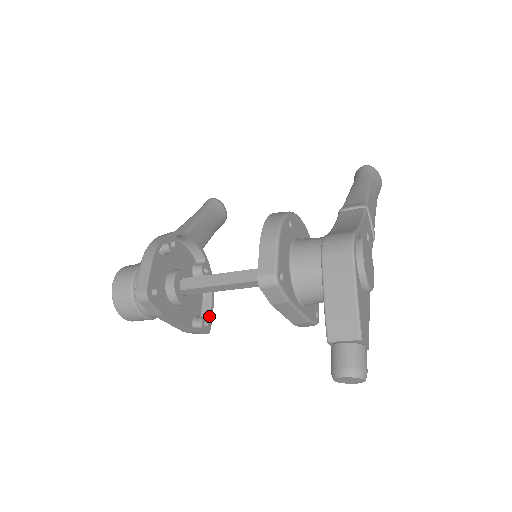
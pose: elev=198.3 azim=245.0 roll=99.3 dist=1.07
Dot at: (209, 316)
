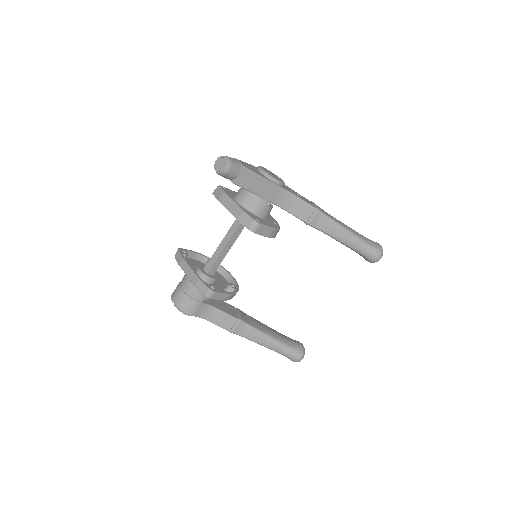
Dot at: (219, 291)
